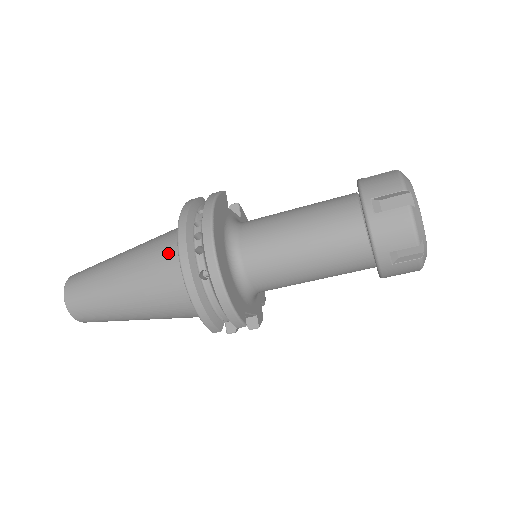
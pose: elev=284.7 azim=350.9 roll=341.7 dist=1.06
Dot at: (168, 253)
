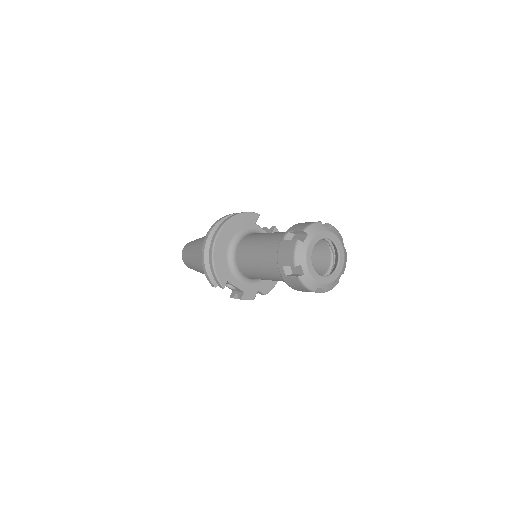
Dot at: occluded
